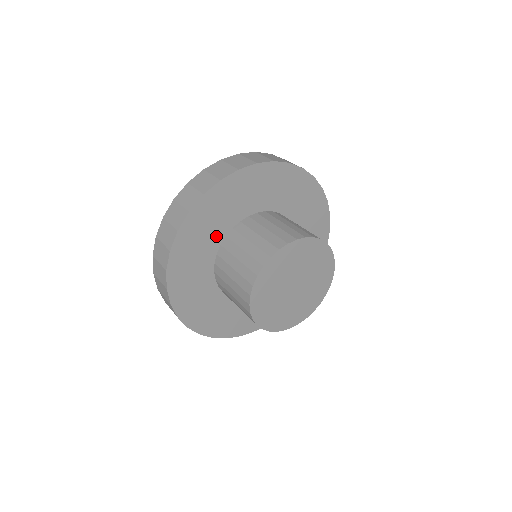
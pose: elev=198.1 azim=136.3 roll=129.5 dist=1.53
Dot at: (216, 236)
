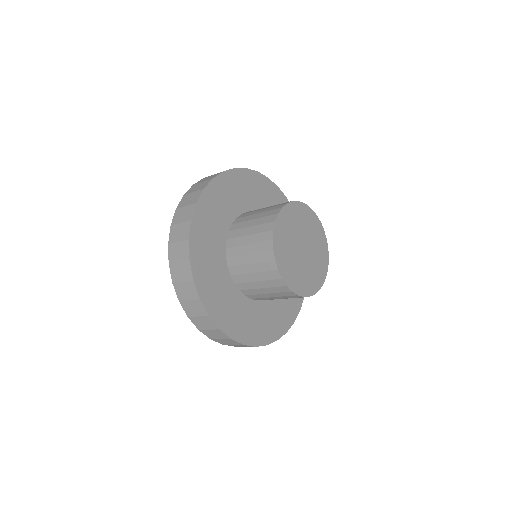
Dot at: (221, 230)
